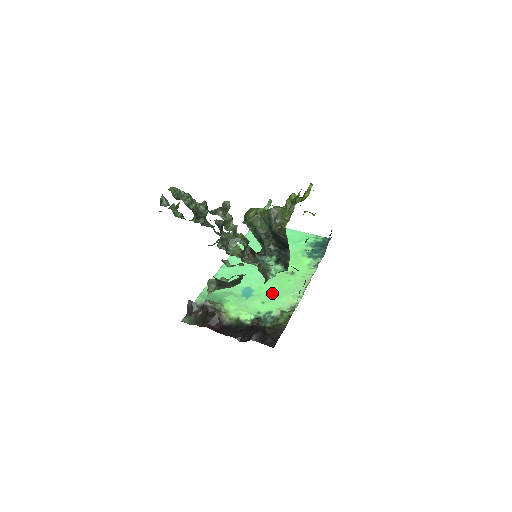
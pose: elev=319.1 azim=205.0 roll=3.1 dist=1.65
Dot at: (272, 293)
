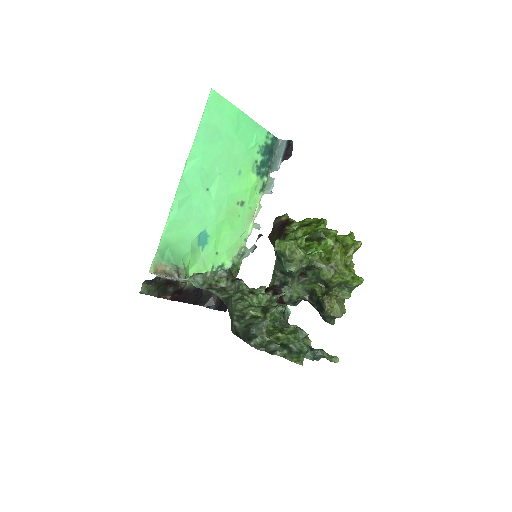
Dot at: (225, 238)
